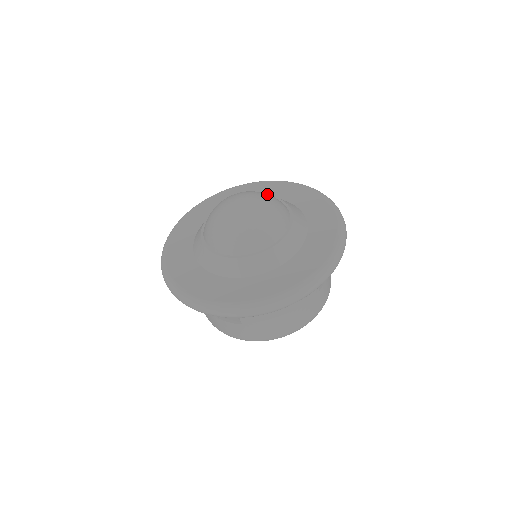
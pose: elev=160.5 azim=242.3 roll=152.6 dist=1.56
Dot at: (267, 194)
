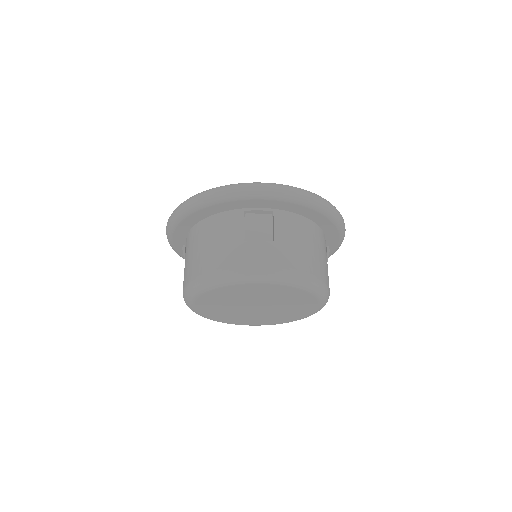
Dot at: occluded
